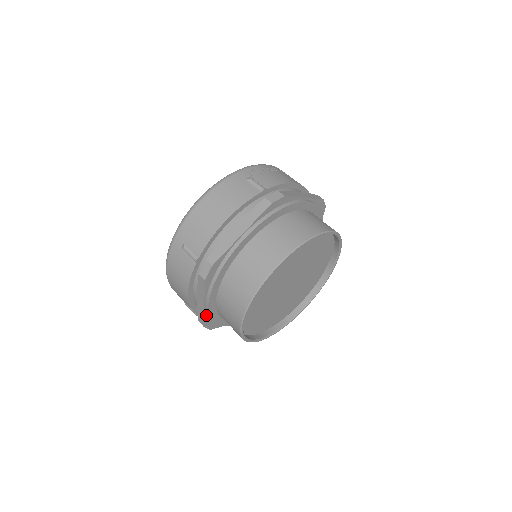
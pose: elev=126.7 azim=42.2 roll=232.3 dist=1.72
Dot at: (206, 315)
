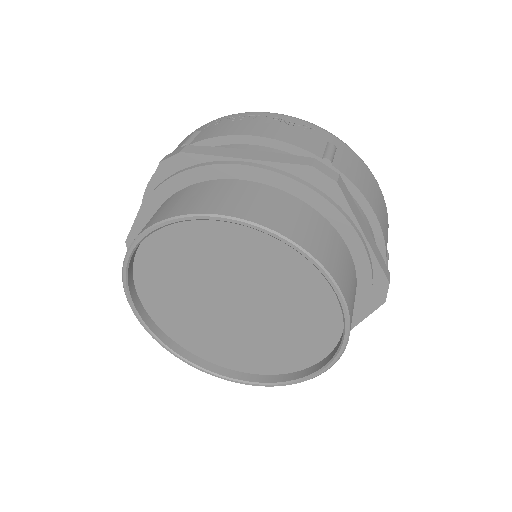
Dot at: occluded
